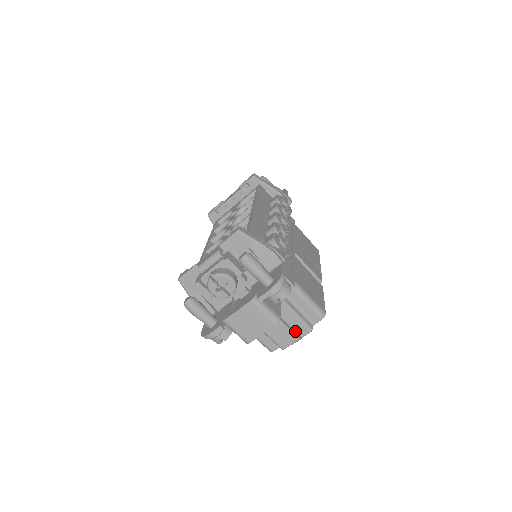
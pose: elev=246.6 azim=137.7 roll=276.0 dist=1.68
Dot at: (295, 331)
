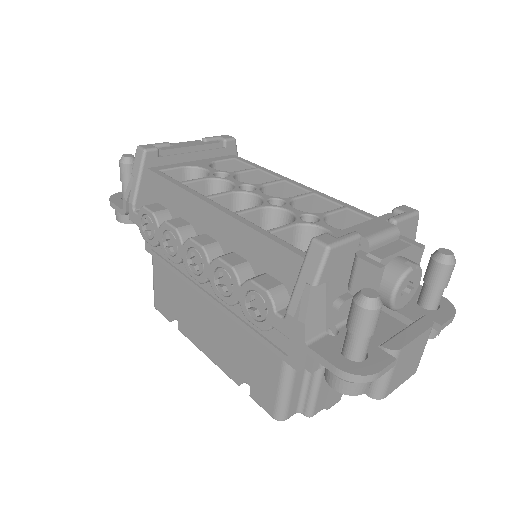
Dot at: occluded
